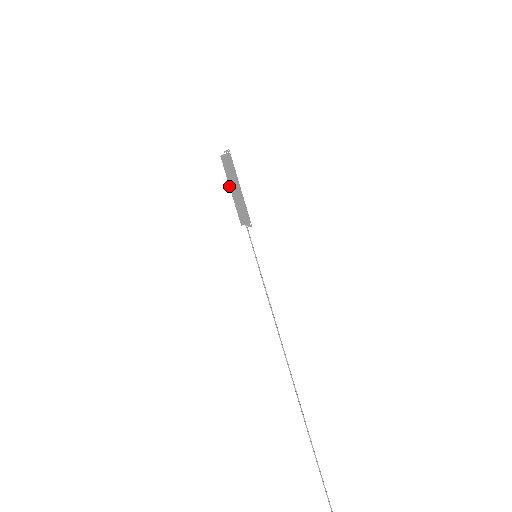
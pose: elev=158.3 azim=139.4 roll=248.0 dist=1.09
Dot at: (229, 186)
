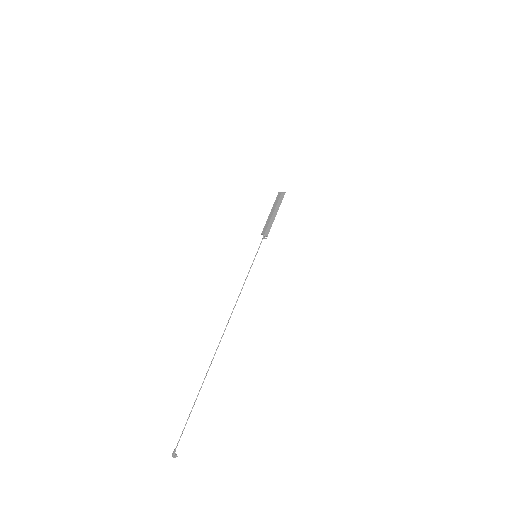
Dot at: (271, 210)
